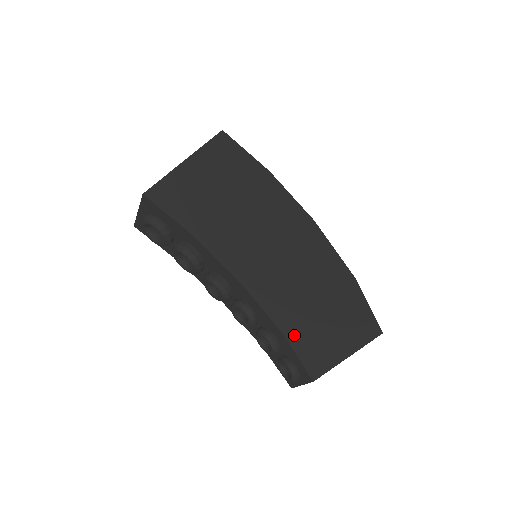
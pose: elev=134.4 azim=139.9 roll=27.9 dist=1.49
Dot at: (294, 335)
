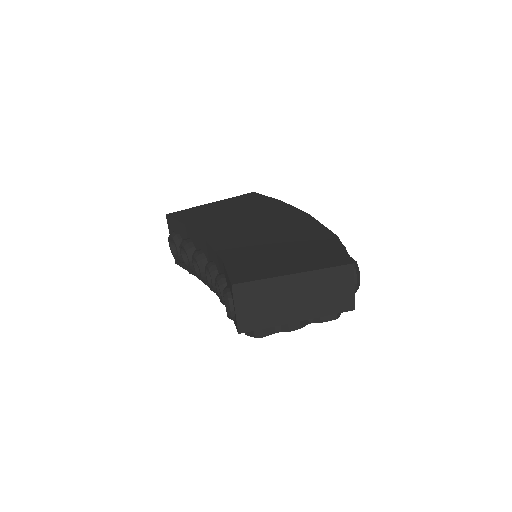
Dot at: (234, 261)
